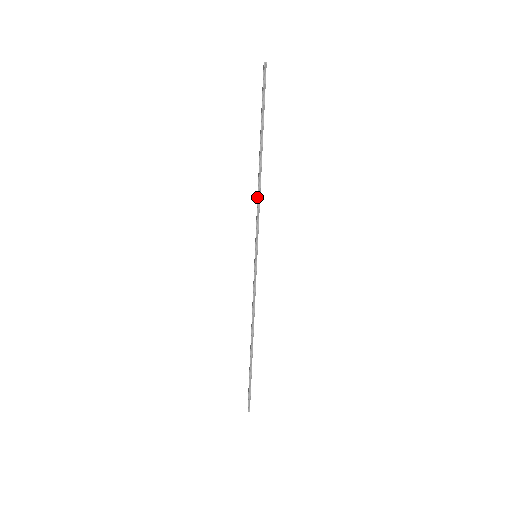
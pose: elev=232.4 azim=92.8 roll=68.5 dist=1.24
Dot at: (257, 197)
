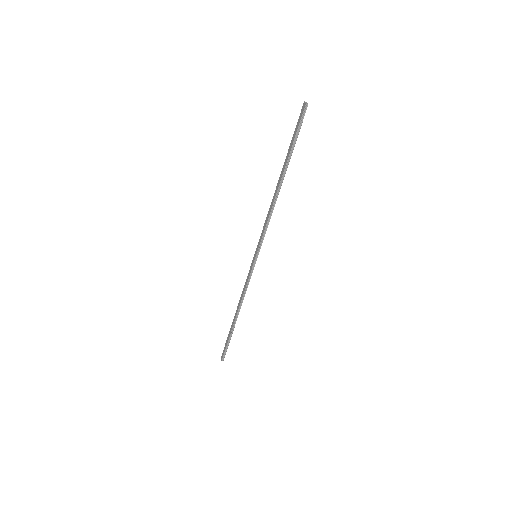
Dot at: (269, 213)
